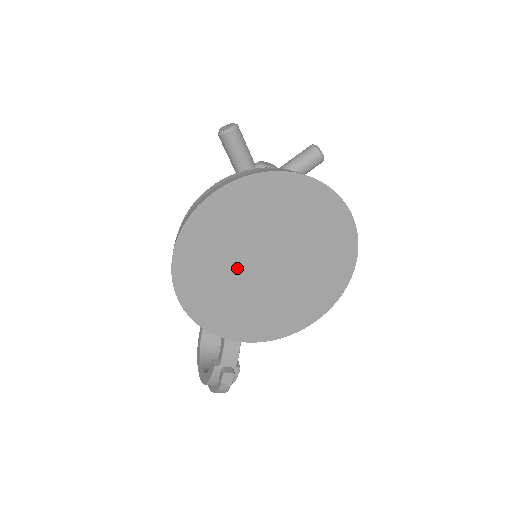
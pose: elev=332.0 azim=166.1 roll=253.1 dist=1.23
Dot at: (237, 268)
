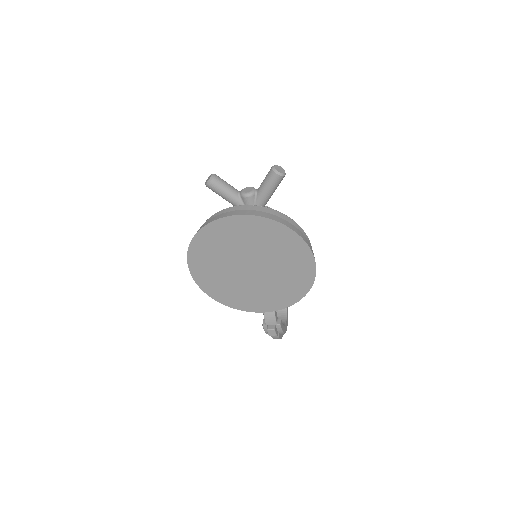
Dot at: (232, 274)
